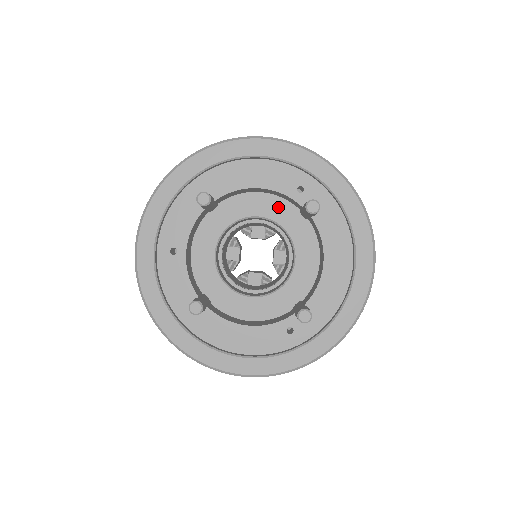
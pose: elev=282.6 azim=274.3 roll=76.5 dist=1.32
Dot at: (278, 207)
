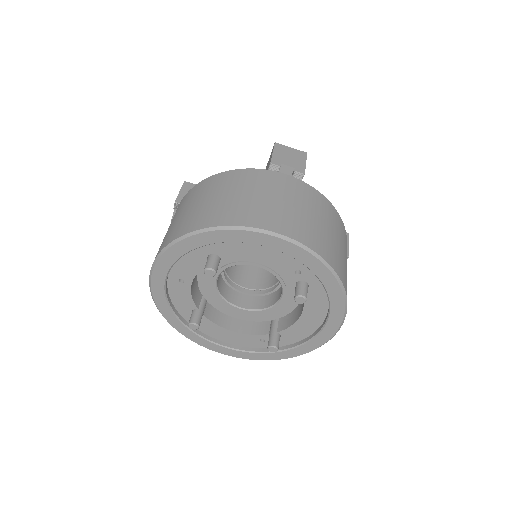
Dot at: occluded
